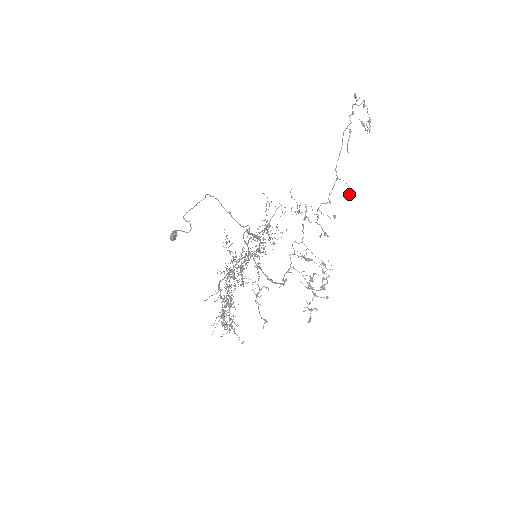
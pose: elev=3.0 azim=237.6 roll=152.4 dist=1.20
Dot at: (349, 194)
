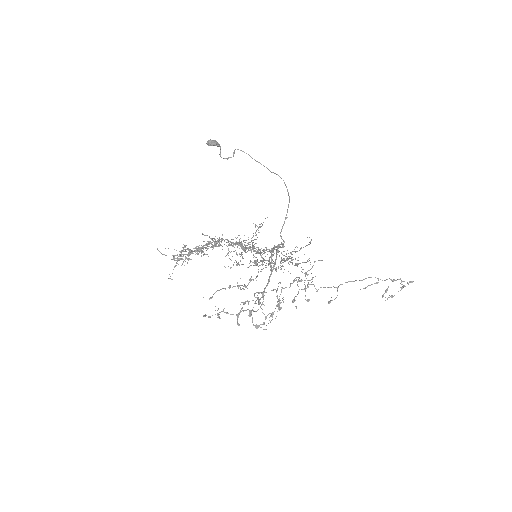
Dot at: (329, 302)
